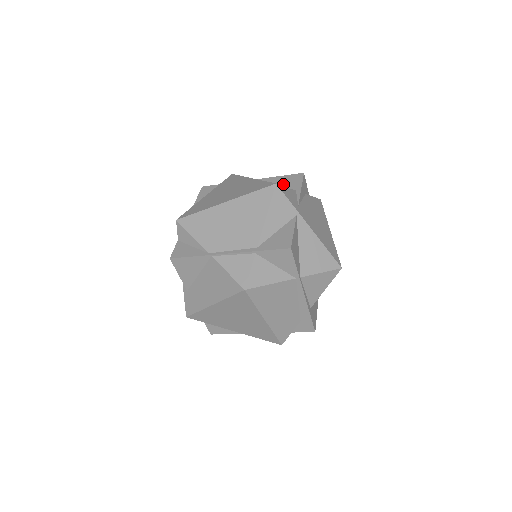
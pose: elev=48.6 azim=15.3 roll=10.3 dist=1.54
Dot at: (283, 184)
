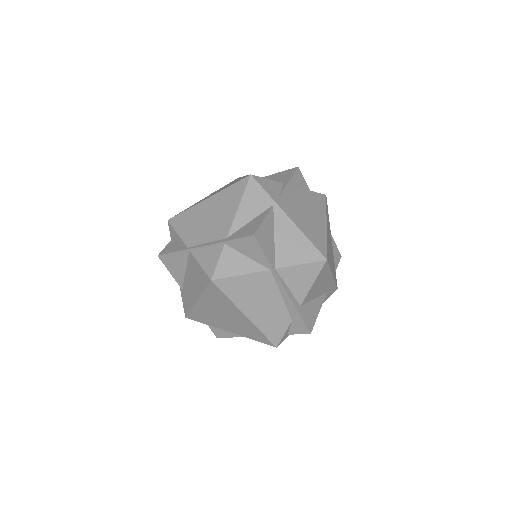
Dot at: (275, 179)
